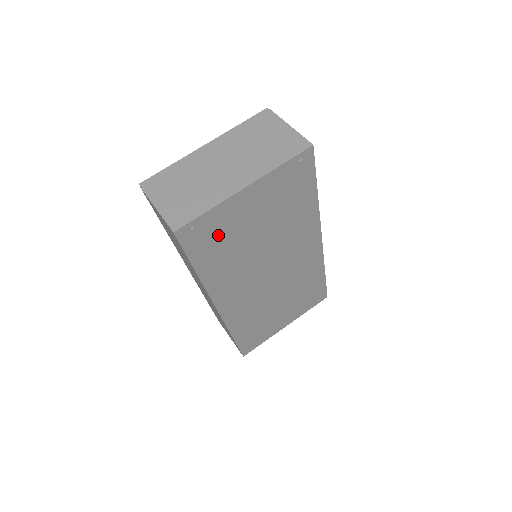
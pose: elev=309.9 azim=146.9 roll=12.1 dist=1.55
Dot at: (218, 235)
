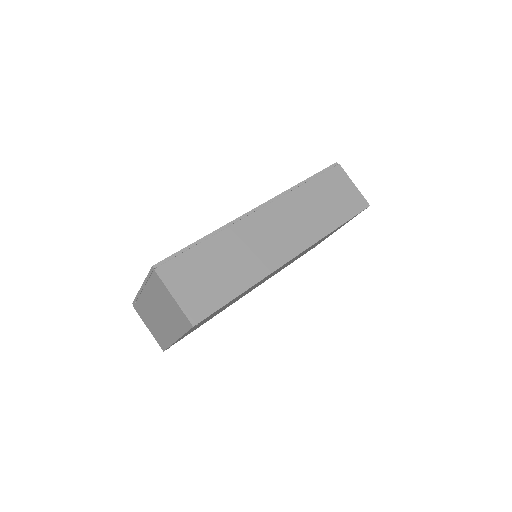
Dot at: occluded
